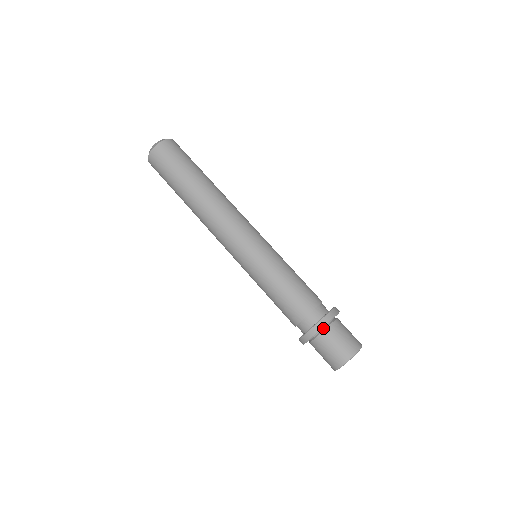
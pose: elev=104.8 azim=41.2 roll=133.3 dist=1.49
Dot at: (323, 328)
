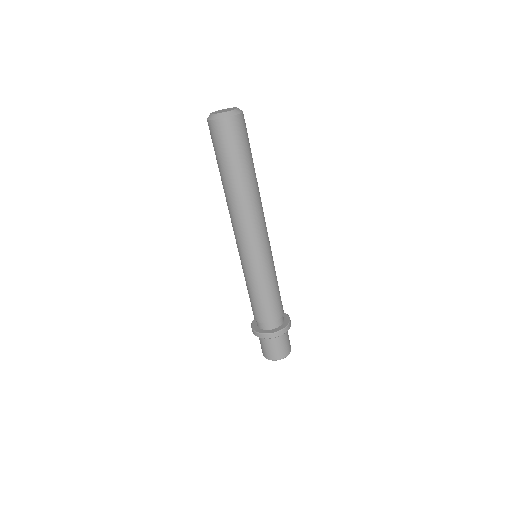
Dot at: occluded
